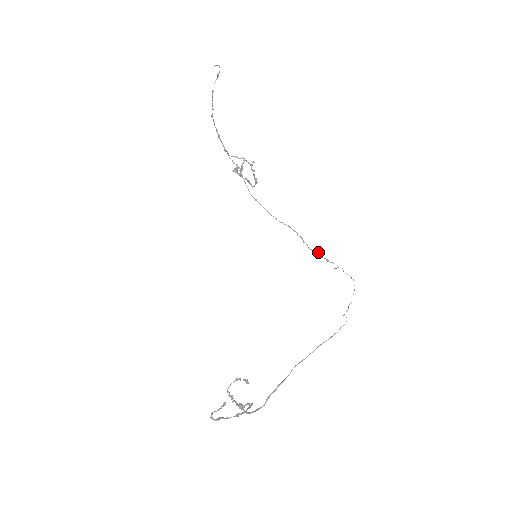
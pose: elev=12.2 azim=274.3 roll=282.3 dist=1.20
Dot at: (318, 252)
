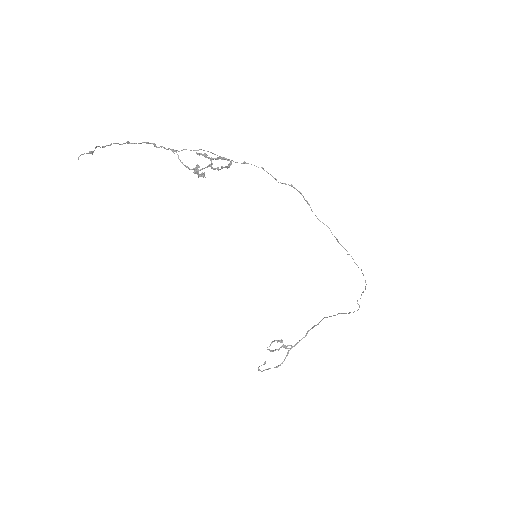
Dot at: (328, 227)
